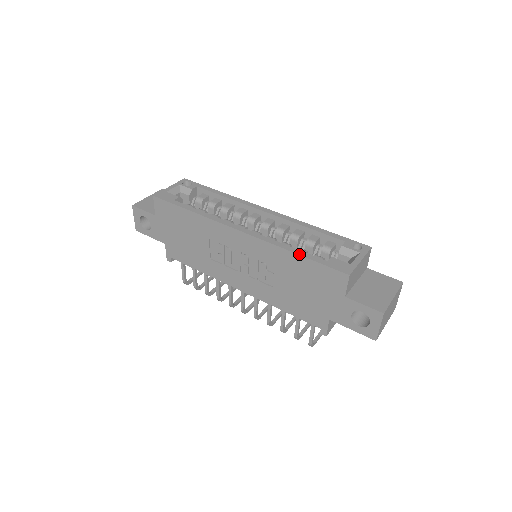
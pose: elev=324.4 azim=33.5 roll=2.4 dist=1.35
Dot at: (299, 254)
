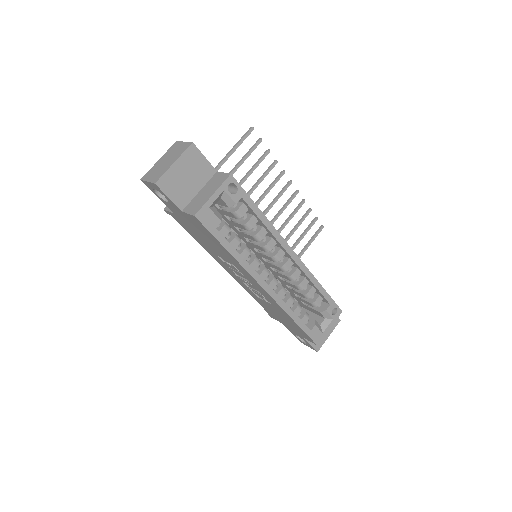
Dot at: (297, 323)
